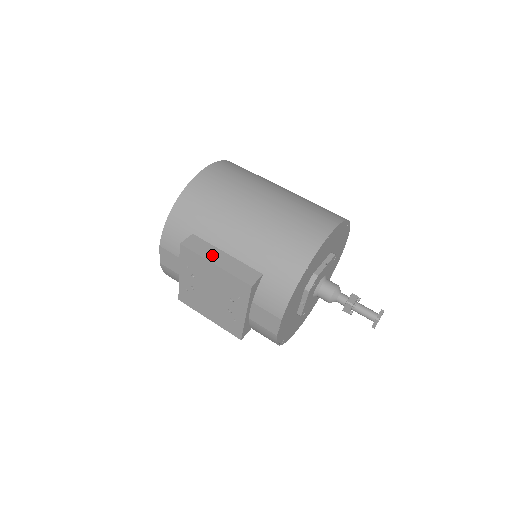
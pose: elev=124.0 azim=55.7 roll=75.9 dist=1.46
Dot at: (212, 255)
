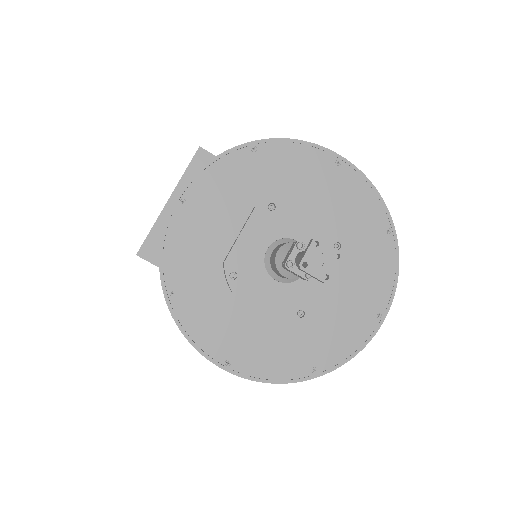
Dot at: occluded
